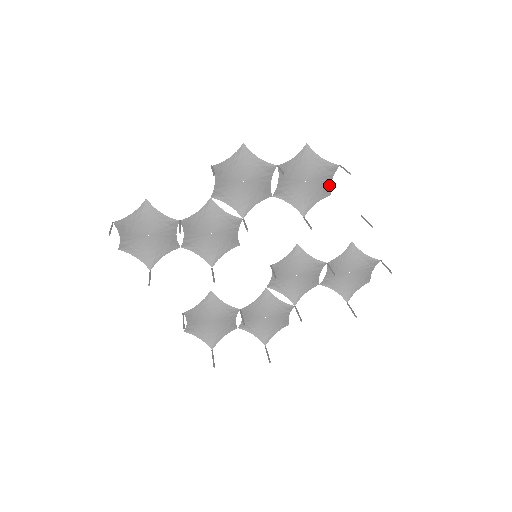
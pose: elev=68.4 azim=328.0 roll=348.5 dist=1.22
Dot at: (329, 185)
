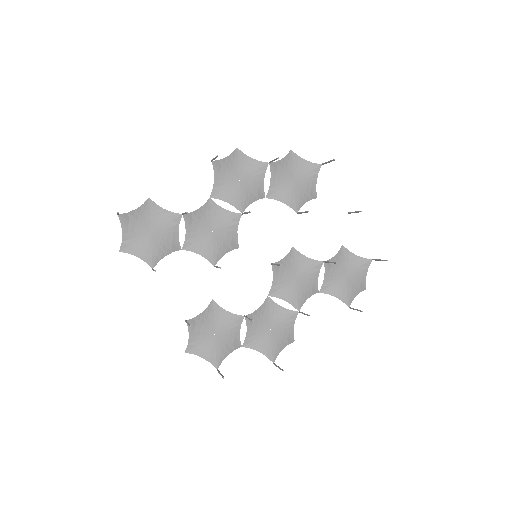
Dot at: (315, 186)
